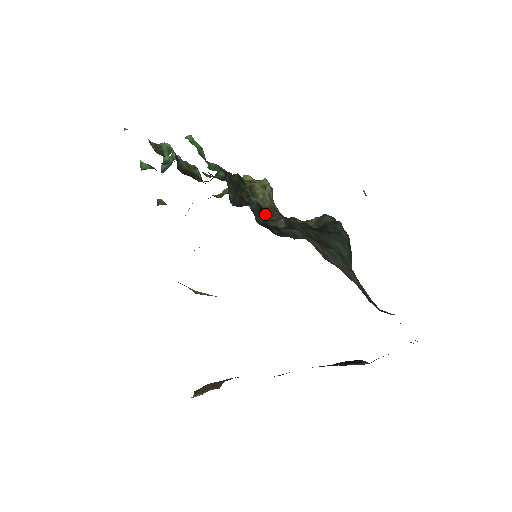
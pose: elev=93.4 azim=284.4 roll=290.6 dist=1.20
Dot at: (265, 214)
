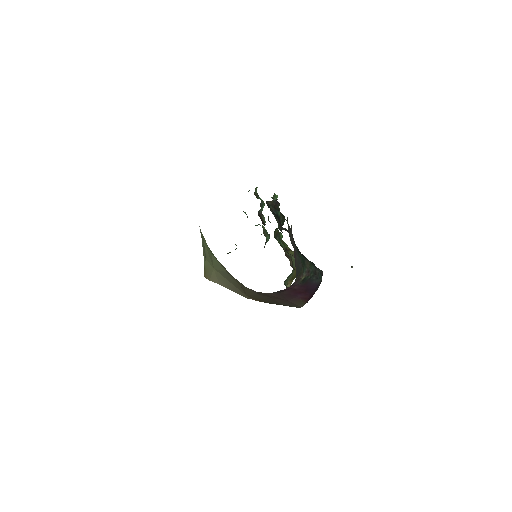
Dot at: (279, 222)
